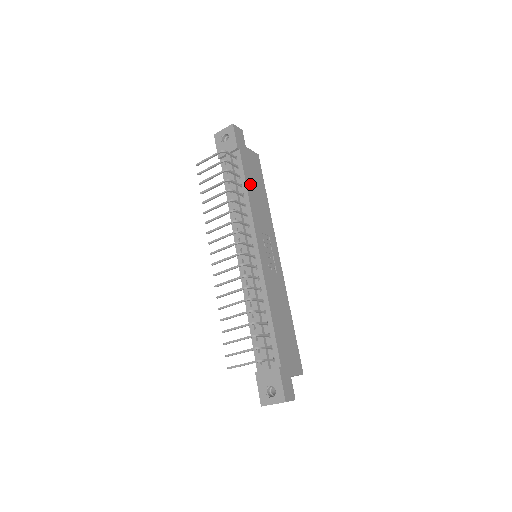
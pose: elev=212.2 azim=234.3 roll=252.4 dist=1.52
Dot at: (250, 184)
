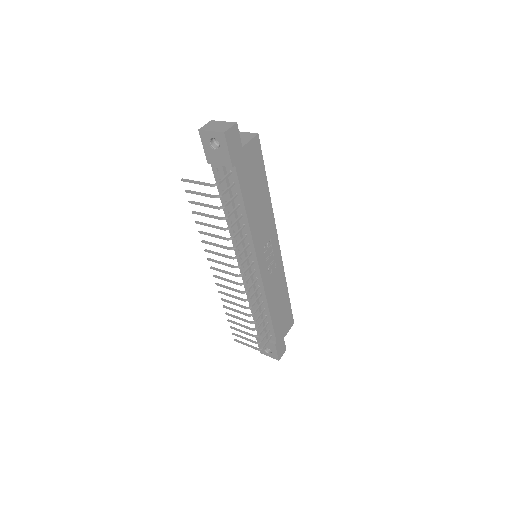
Dot at: (249, 199)
